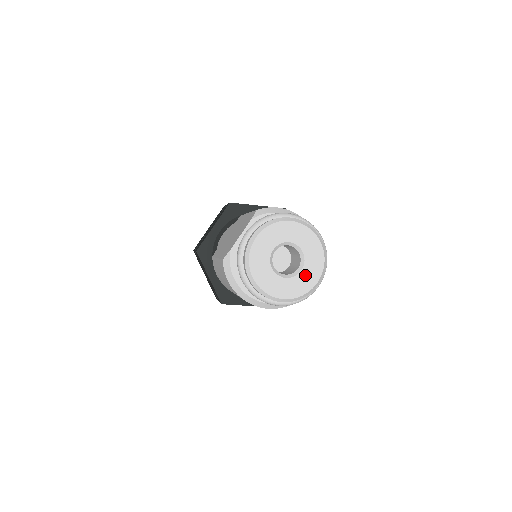
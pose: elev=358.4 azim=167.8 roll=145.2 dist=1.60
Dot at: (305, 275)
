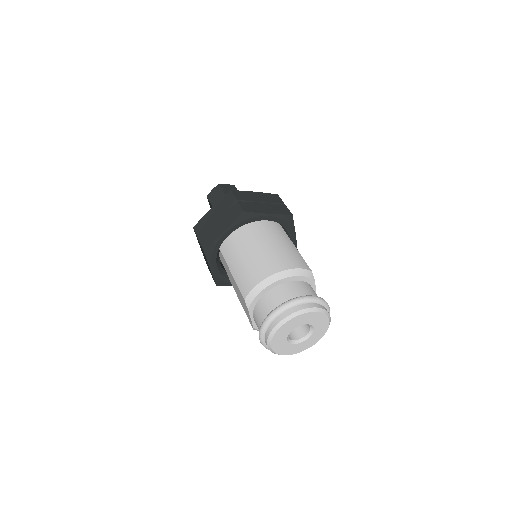
Dot at: (318, 327)
